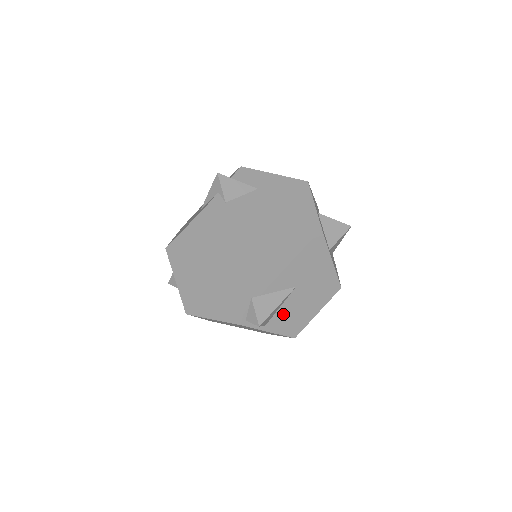
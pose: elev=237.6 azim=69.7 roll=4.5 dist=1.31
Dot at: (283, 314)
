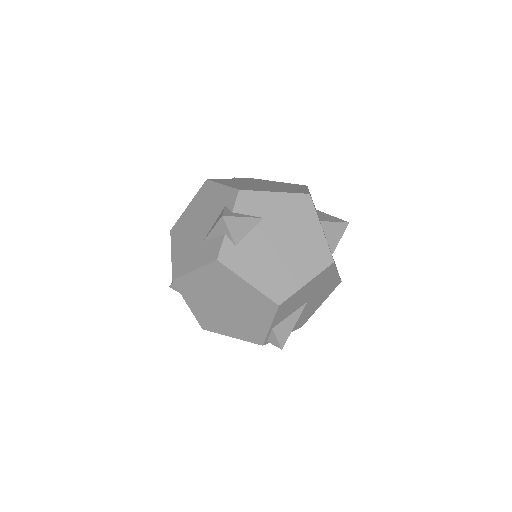
Dot at: occluded
